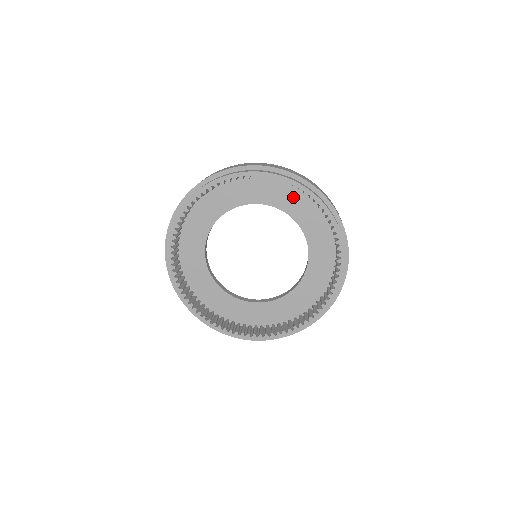
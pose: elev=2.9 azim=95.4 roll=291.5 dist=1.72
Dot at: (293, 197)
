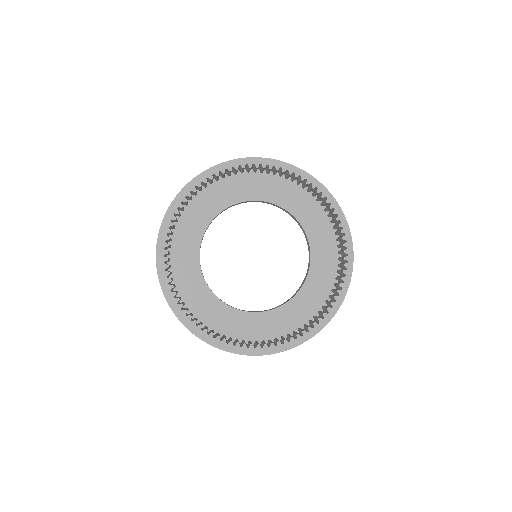
Dot at: (292, 193)
